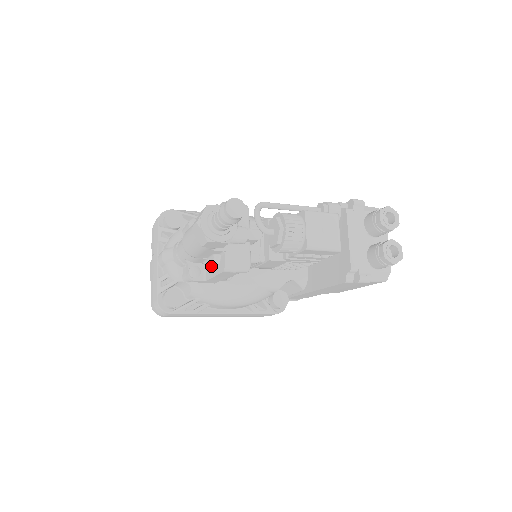
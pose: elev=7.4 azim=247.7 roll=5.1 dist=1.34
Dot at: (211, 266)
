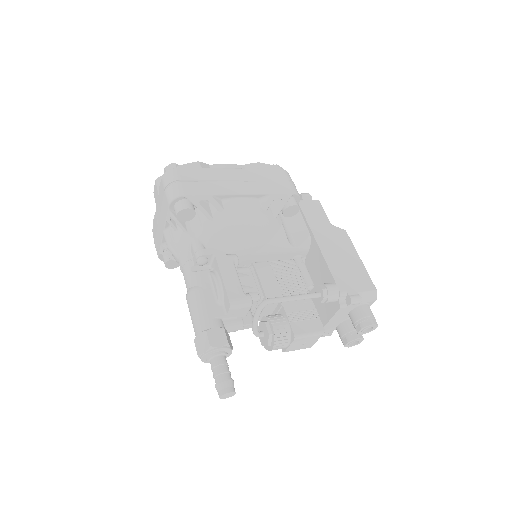
Dot at: occluded
